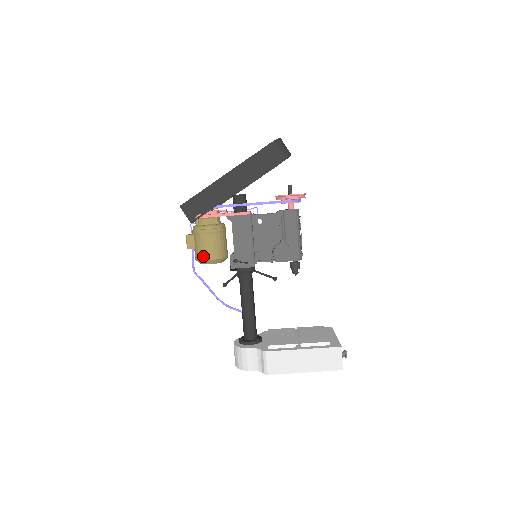
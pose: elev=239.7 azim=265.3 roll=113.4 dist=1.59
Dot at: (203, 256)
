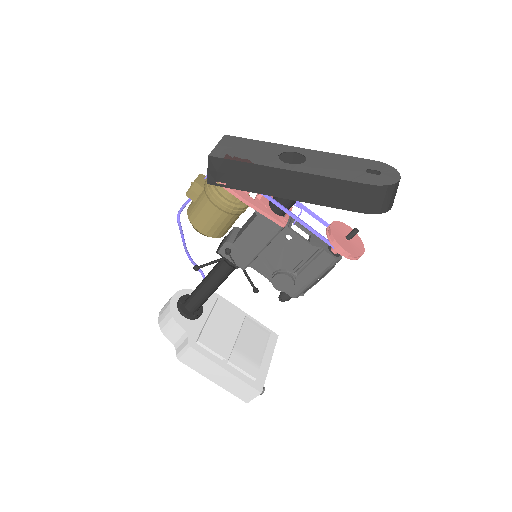
Dot at: (196, 222)
